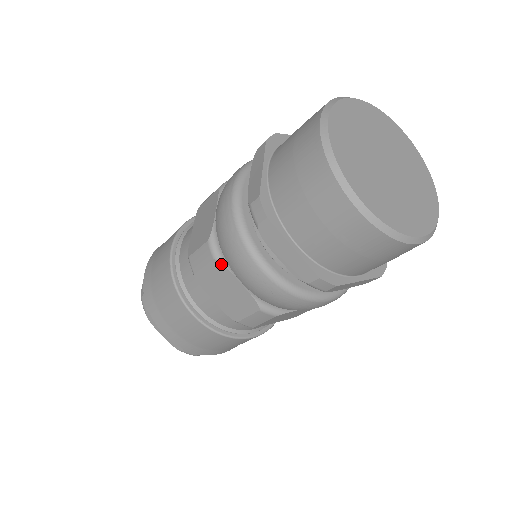
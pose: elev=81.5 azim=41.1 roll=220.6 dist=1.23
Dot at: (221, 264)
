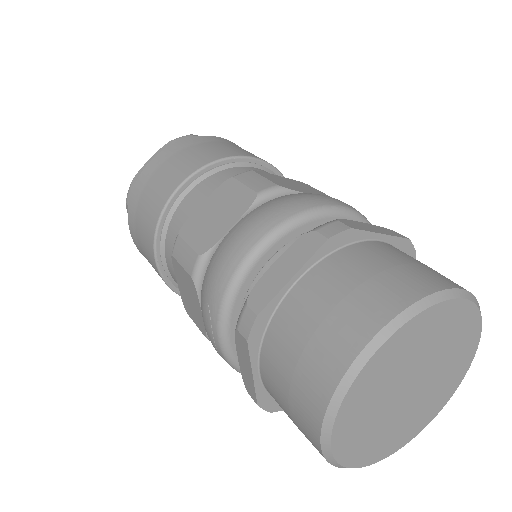
Dot at: (195, 287)
